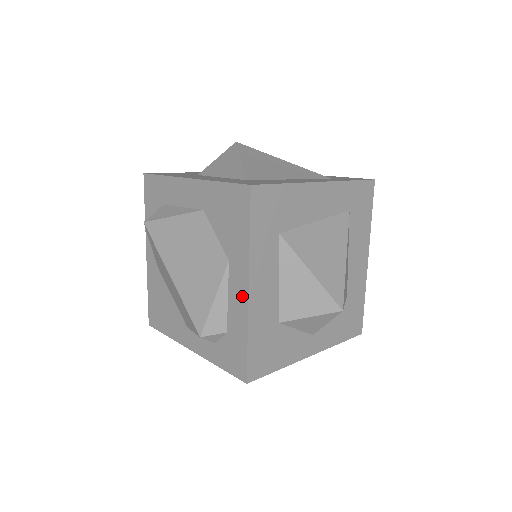
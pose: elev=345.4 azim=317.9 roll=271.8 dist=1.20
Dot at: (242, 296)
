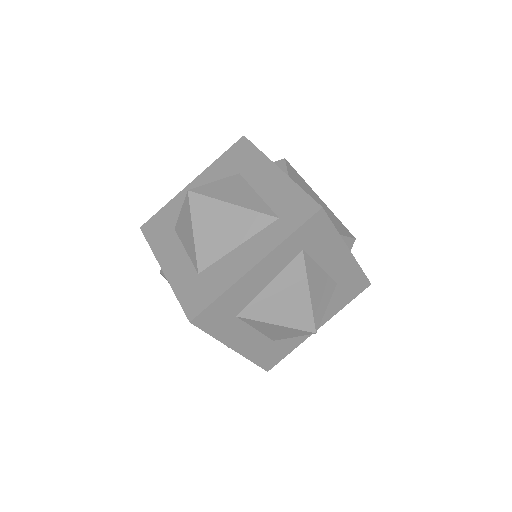
Dot at: occluded
